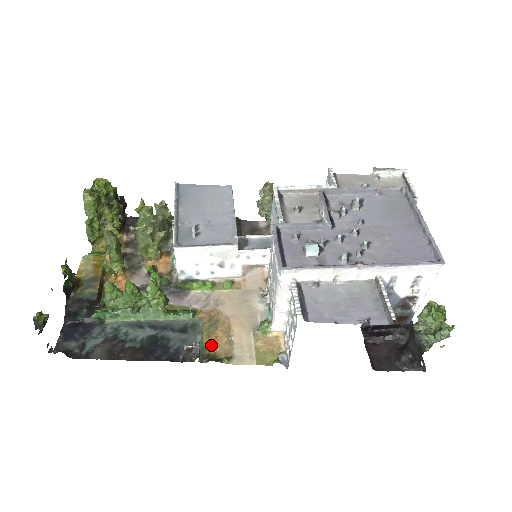
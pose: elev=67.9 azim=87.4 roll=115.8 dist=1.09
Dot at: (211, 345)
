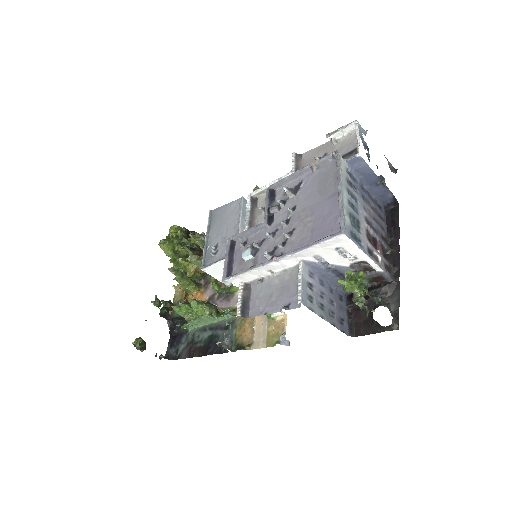
Dot at: (240, 336)
